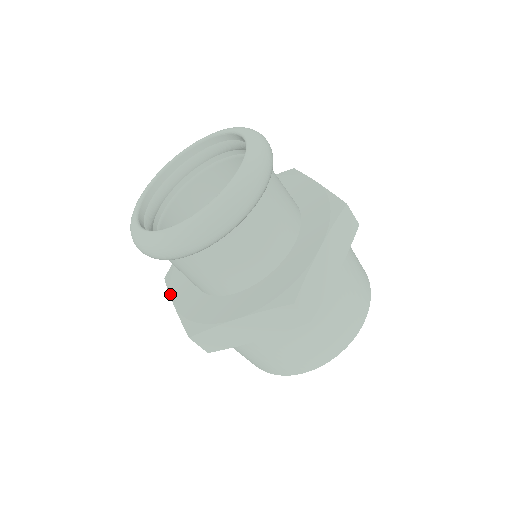
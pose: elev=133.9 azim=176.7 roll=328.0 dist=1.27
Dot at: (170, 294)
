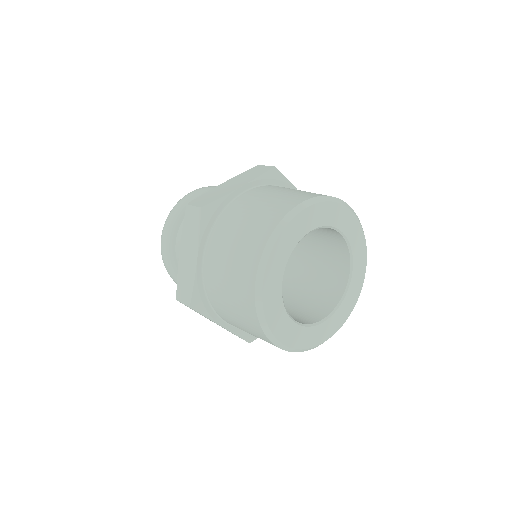
Dot at: occluded
